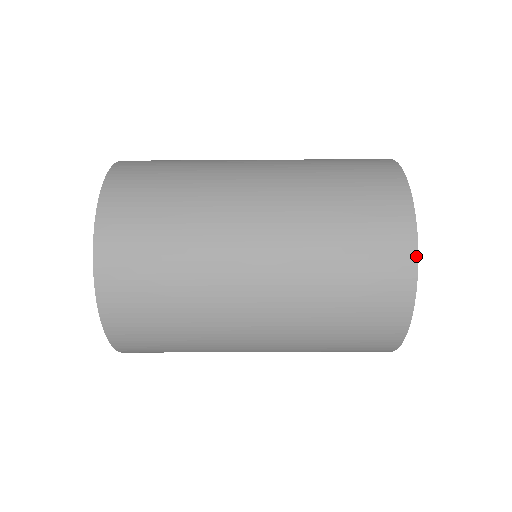
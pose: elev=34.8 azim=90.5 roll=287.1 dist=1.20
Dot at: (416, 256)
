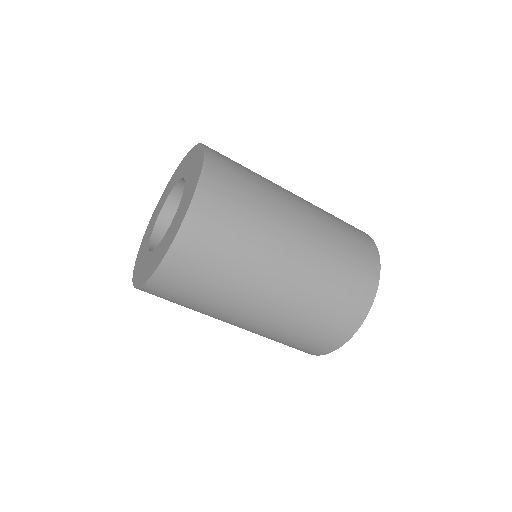
Dot at: (375, 244)
